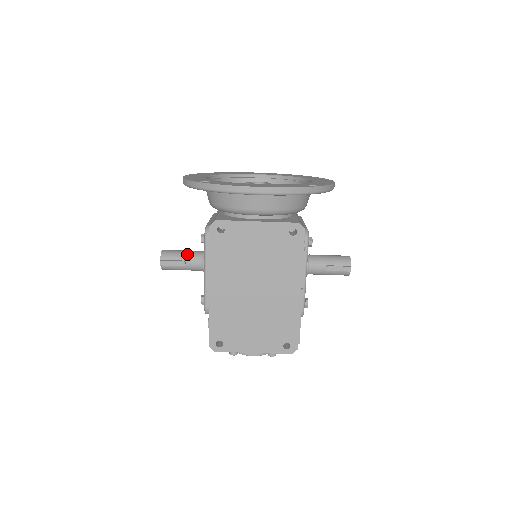
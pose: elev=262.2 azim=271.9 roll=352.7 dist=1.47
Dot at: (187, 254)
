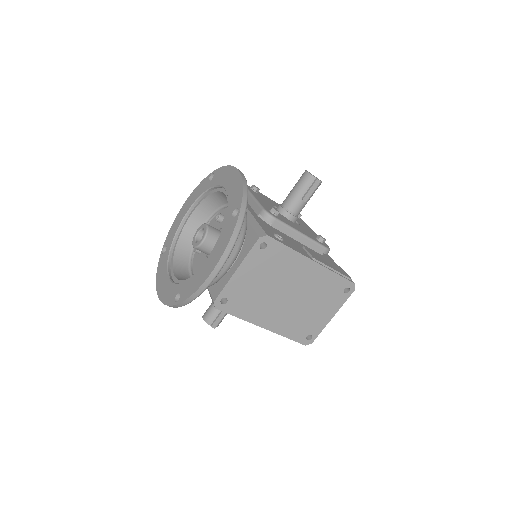
Dot at: occluded
